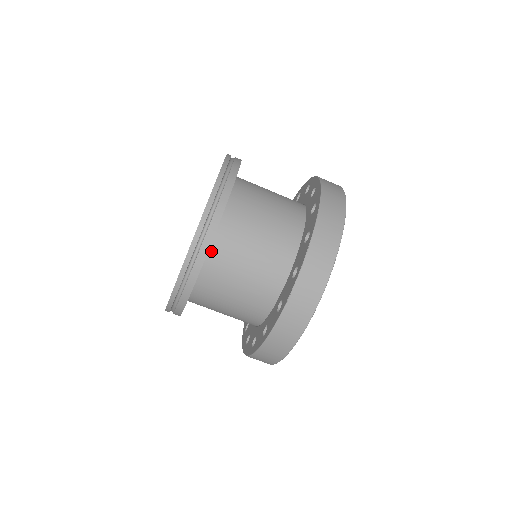
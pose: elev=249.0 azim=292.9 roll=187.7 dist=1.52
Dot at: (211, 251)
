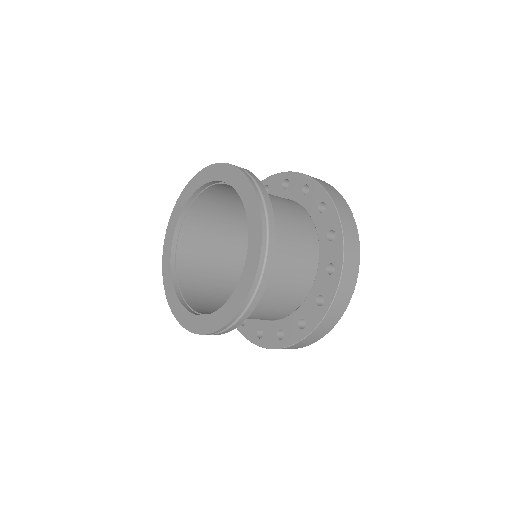
Dot at: occluded
